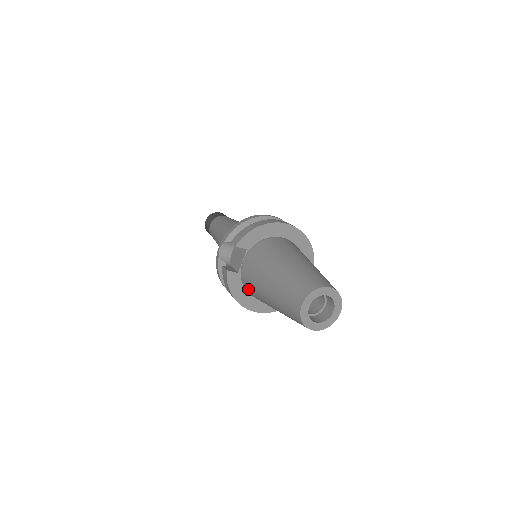
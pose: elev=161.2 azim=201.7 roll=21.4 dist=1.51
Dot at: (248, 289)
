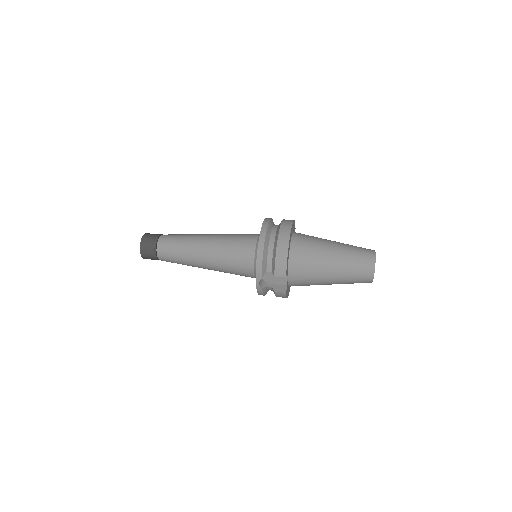
Dot at: occluded
